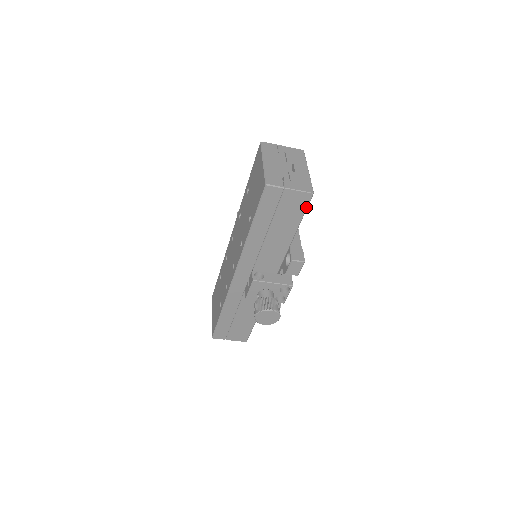
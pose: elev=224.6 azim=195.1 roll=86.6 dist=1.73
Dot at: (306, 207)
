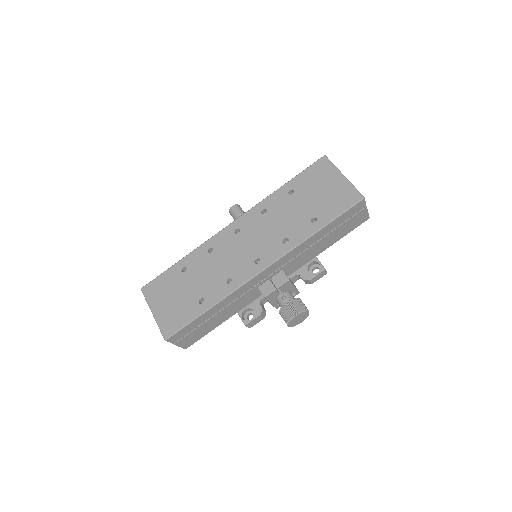
Dot at: occluded
